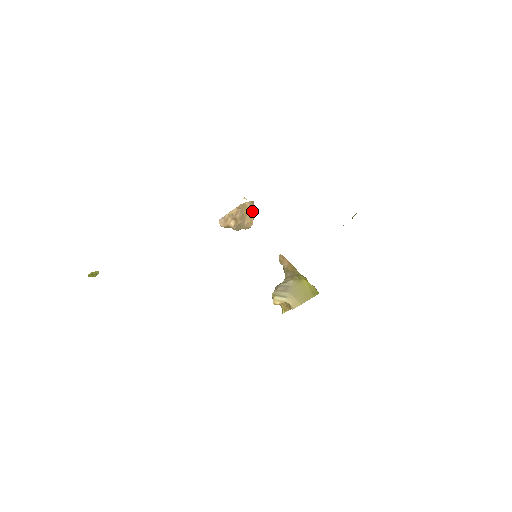
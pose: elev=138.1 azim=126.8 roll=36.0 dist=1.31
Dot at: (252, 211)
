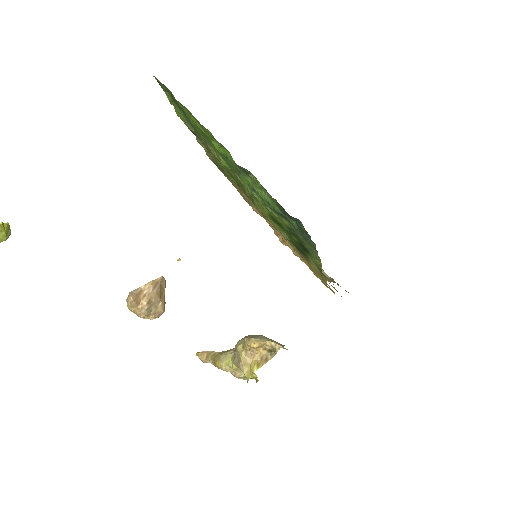
Dot at: occluded
